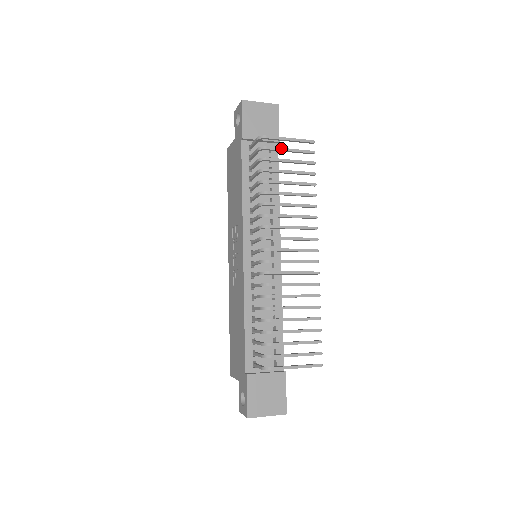
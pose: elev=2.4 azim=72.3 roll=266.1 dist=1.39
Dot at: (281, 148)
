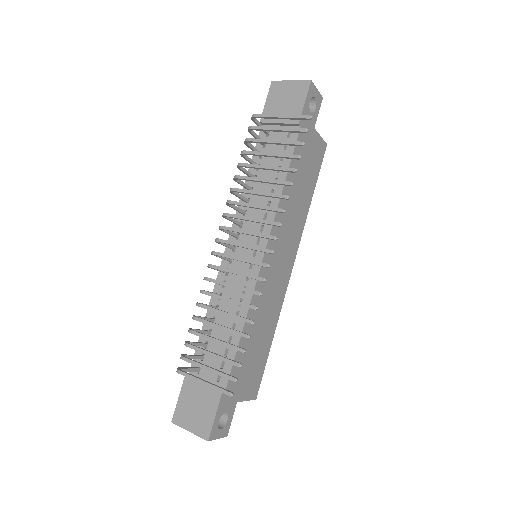
Dot at: (268, 127)
